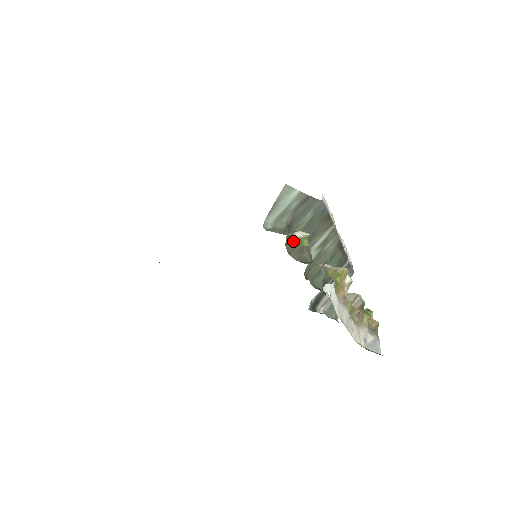
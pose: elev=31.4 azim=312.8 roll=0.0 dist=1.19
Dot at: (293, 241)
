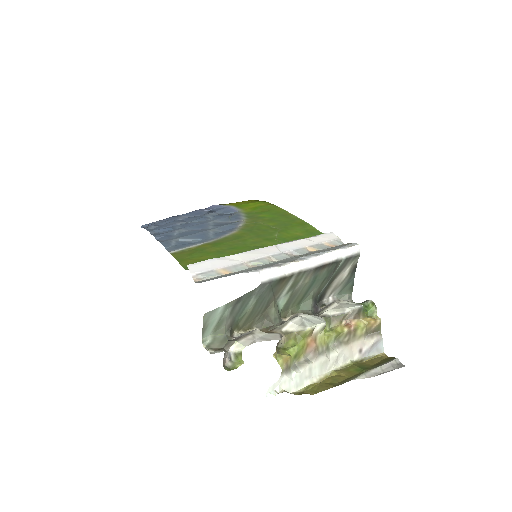
Dot at: (229, 360)
